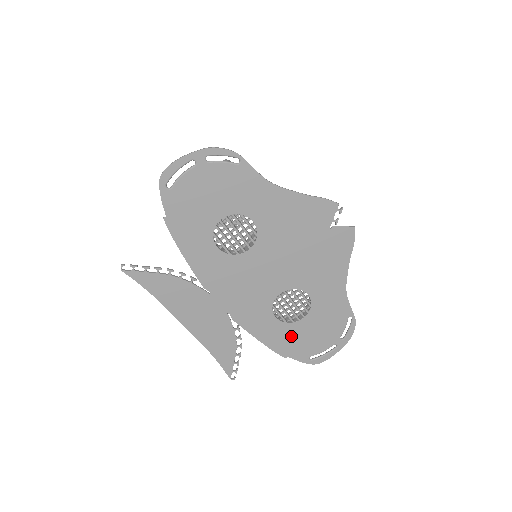
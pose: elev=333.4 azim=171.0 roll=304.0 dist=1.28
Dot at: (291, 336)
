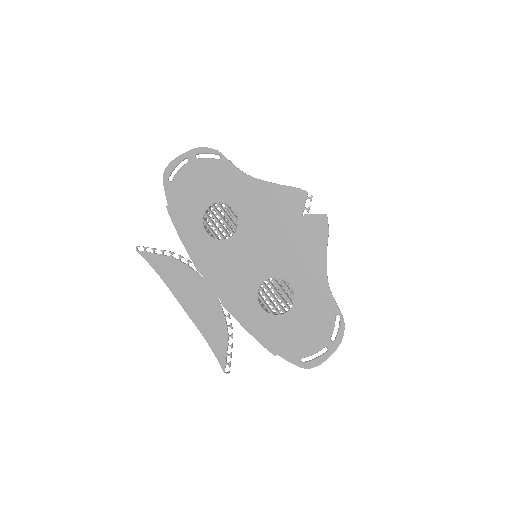
Dot at: (278, 330)
